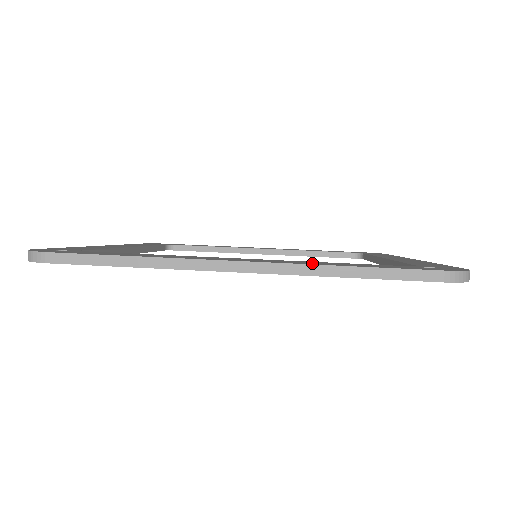
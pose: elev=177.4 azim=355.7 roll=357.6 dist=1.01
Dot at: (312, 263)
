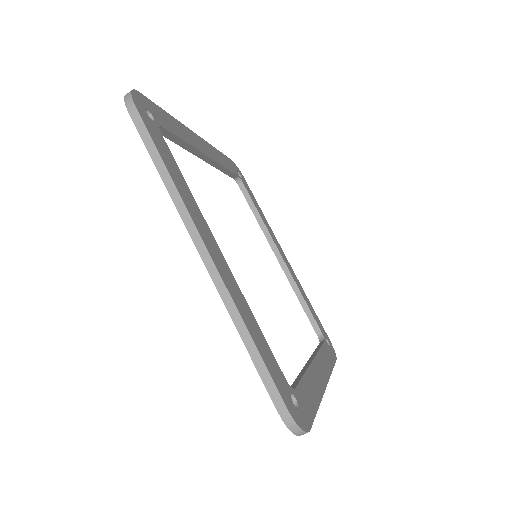
Dot at: (241, 306)
